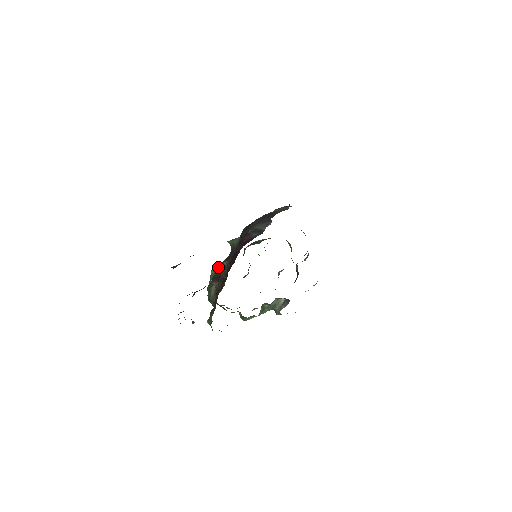
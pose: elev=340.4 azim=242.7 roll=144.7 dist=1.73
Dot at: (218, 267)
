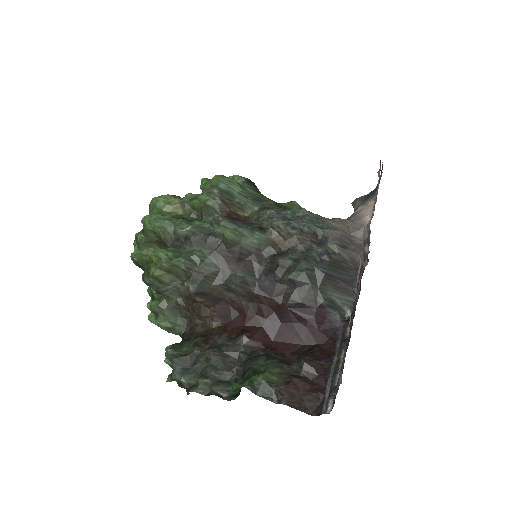
Dot at: (207, 275)
